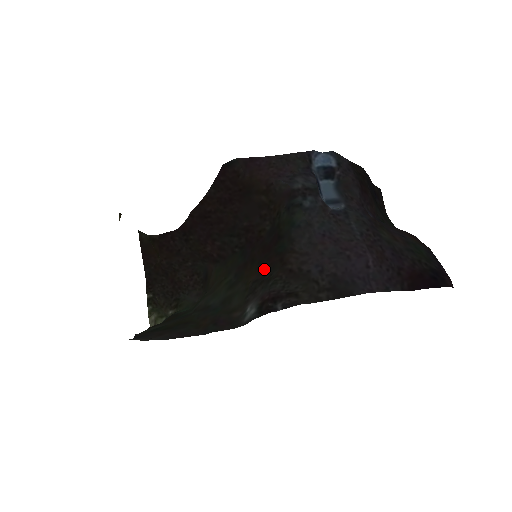
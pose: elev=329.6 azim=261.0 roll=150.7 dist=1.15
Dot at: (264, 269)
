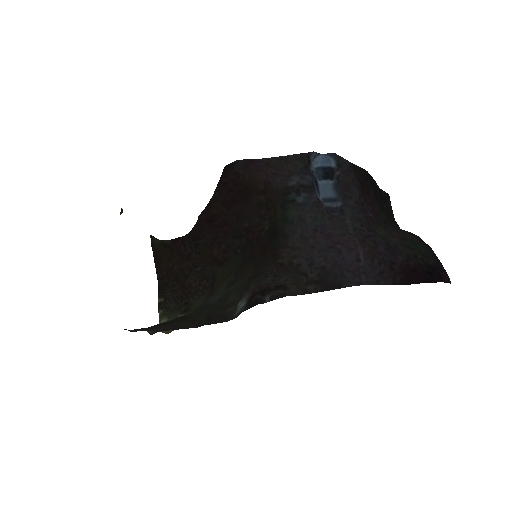
Dot at: (259, 265)
